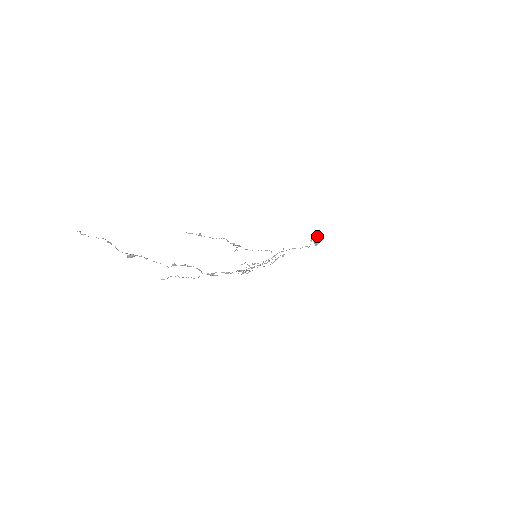
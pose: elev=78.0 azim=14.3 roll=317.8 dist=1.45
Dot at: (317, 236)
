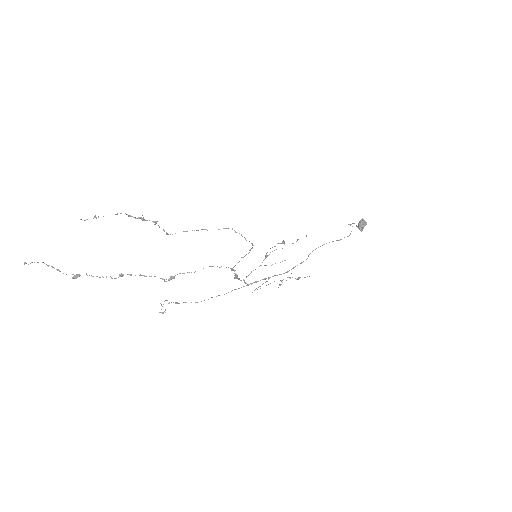
Dot at: occluded
